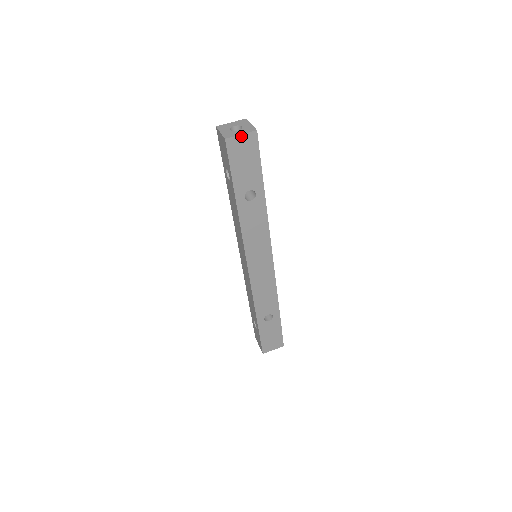
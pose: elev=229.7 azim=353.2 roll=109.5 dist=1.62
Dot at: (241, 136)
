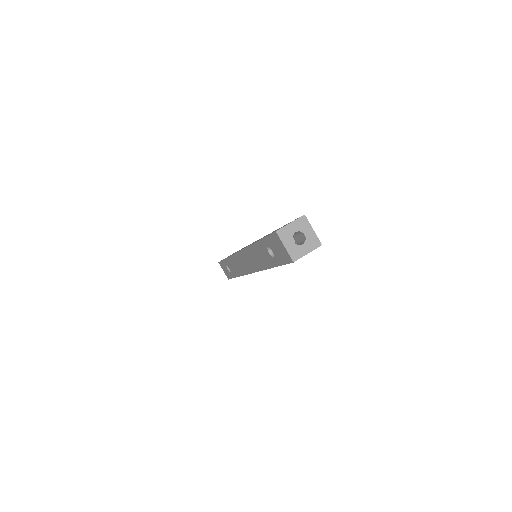
Dot at: occluded
